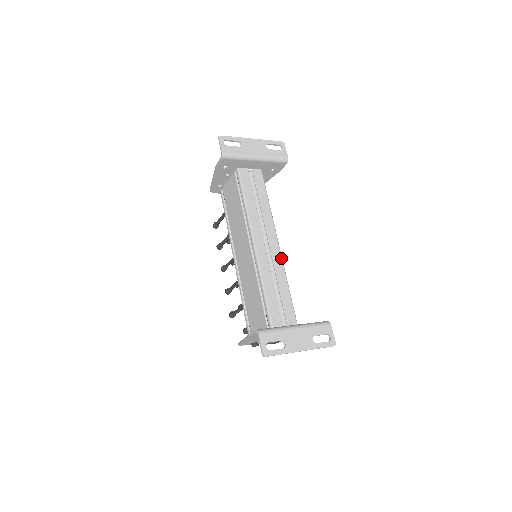
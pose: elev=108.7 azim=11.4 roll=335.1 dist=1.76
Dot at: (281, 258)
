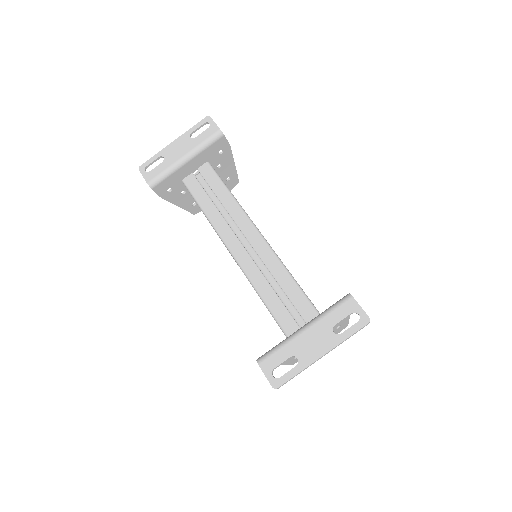
Dot at: (268, 247)
